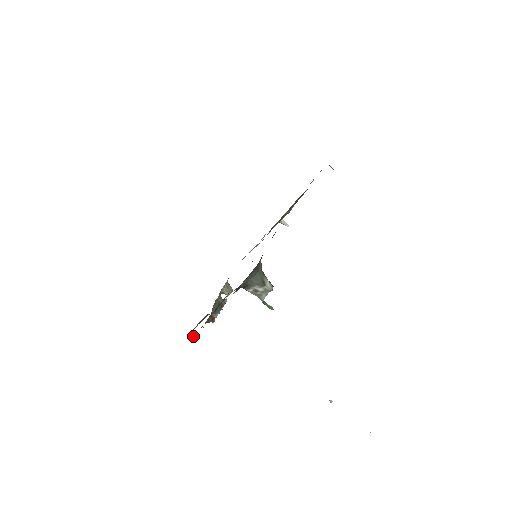
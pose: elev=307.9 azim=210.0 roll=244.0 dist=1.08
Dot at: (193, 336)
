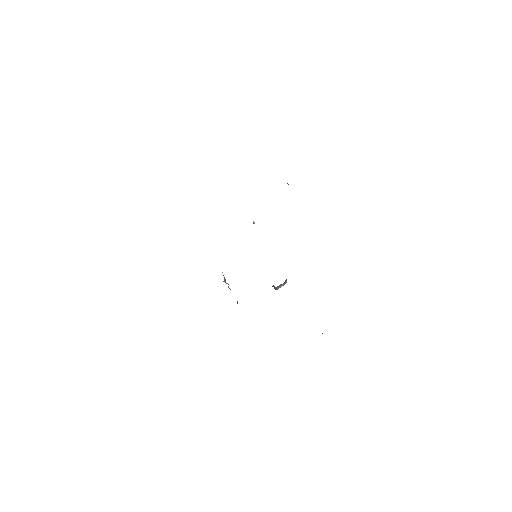
Dot at: occluded
